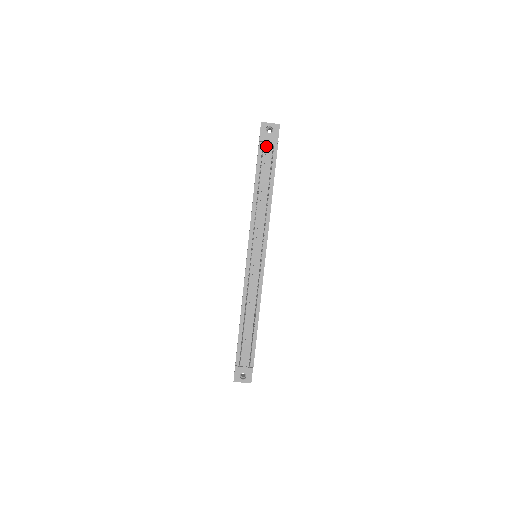
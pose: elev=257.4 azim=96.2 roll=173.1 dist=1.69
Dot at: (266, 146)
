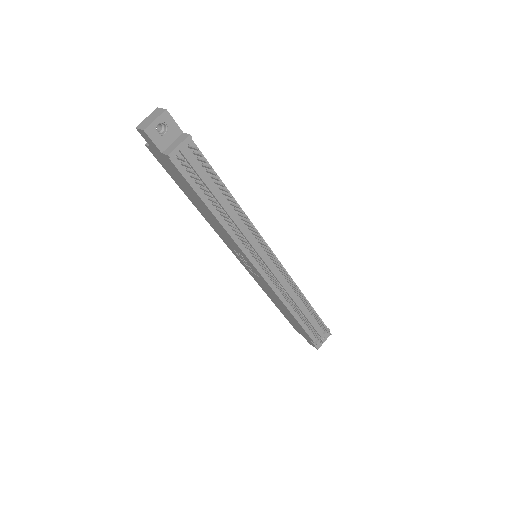
Dot at: (183, 156)
